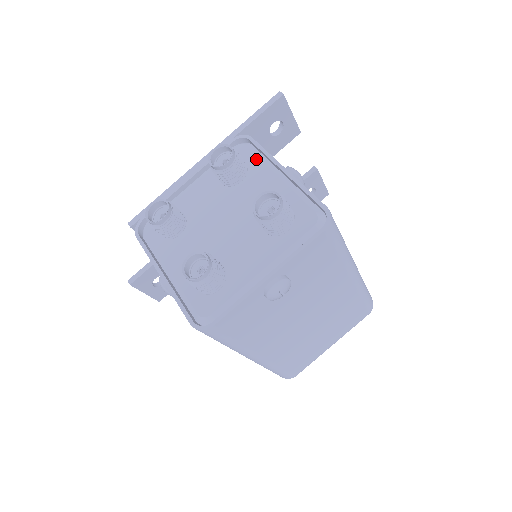
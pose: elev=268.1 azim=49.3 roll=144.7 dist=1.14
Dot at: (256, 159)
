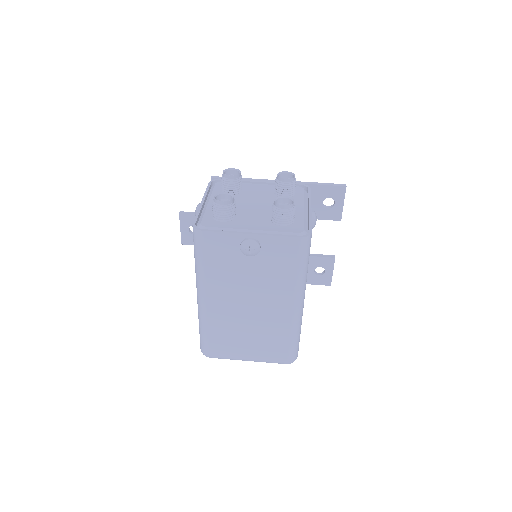
Dot at: (302, 196)
